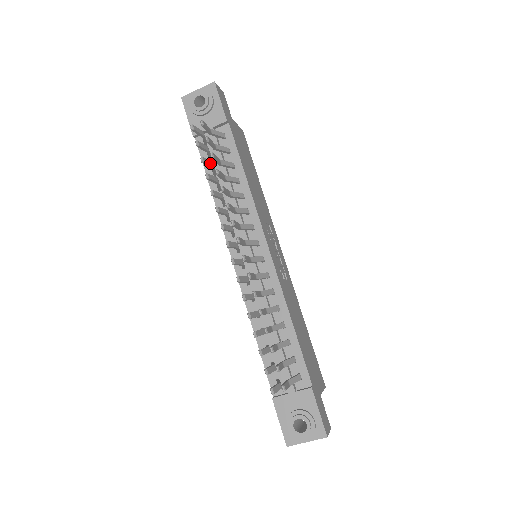
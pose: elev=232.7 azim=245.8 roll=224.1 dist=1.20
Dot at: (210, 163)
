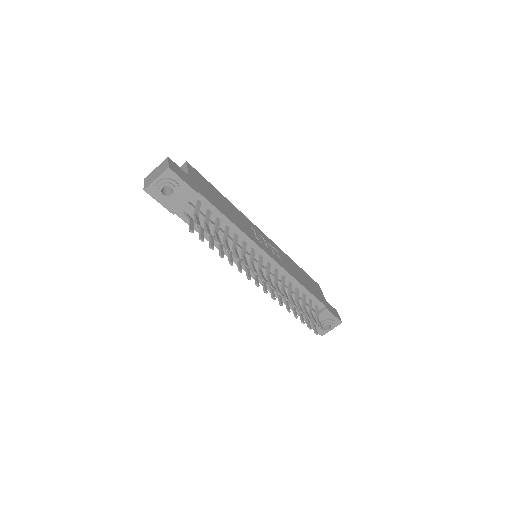
Dot at: (212, 240)
